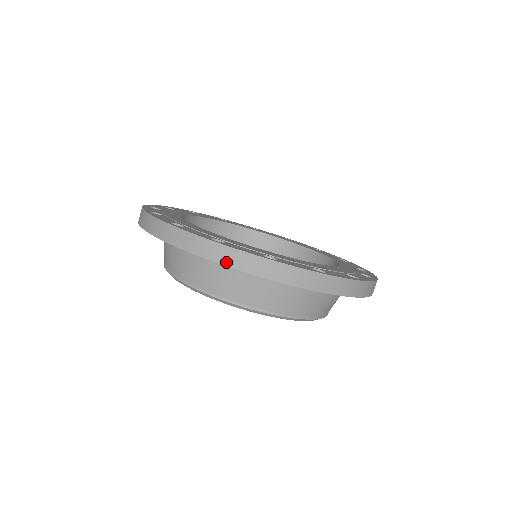
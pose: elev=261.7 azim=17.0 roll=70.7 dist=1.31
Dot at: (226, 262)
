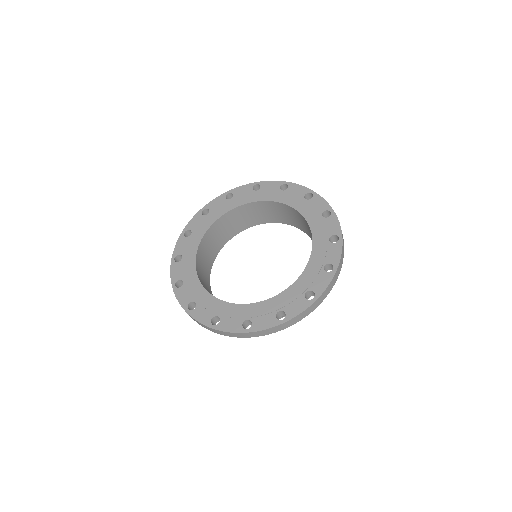
Dot at: (261, 335)
